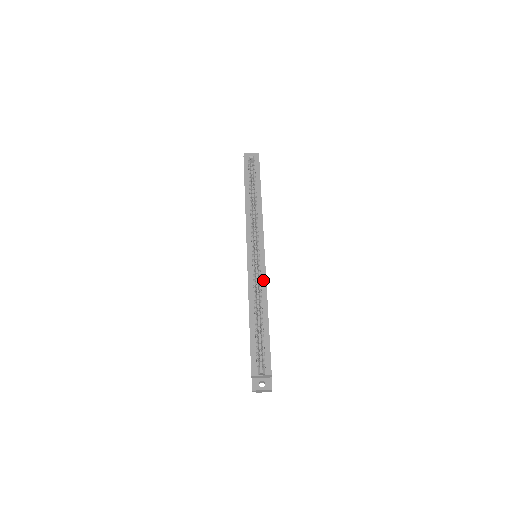
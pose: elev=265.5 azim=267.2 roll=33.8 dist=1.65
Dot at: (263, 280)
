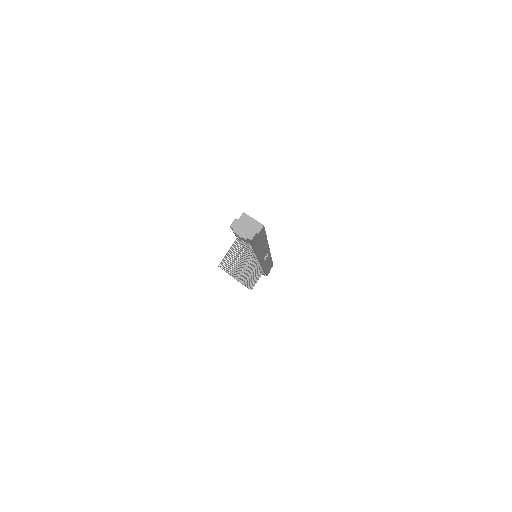
Dot at: occluded
